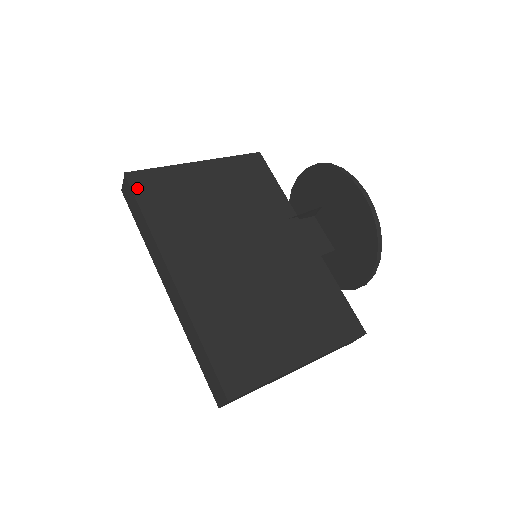
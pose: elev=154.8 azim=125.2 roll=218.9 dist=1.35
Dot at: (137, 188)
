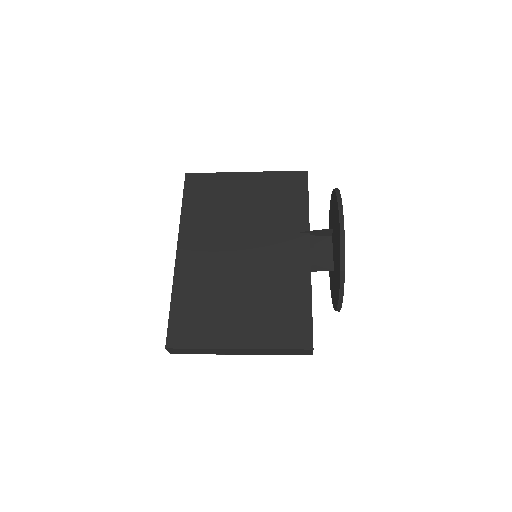
Dot at: (188, 186)
